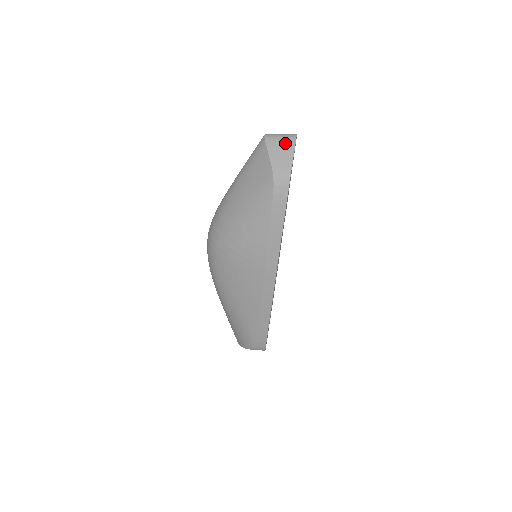
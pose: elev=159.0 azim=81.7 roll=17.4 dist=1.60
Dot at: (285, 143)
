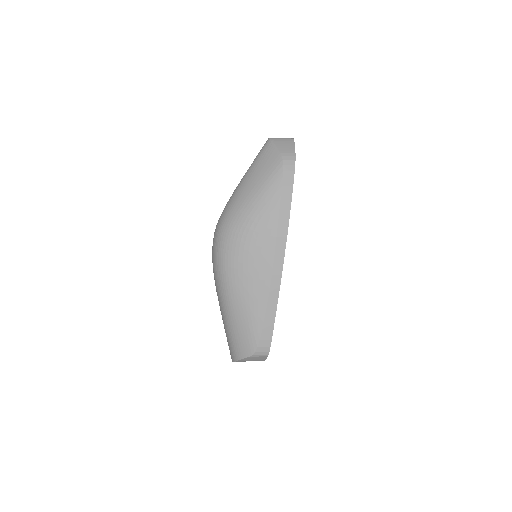
Dot at: (286, 141)
